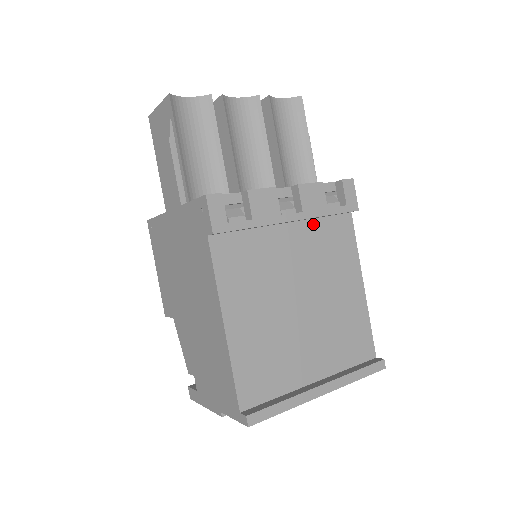
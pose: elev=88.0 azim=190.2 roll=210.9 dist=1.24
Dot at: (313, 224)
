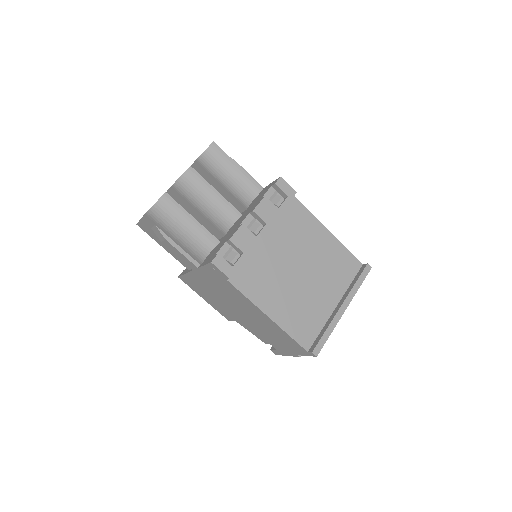
Dot at: (276, 222)
